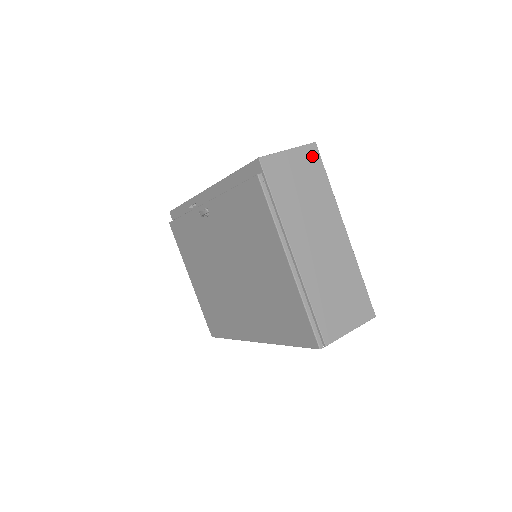
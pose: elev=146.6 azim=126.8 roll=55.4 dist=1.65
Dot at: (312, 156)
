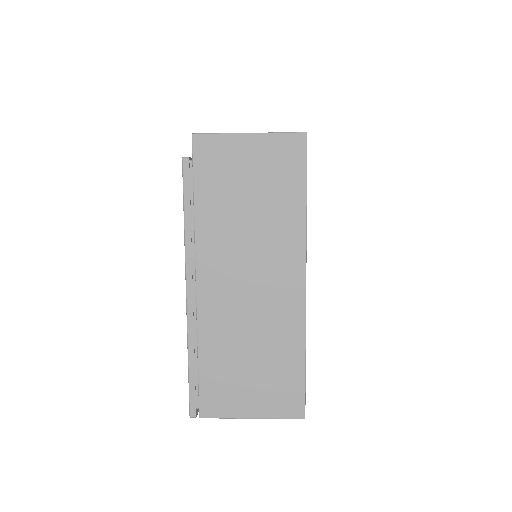
Dot at: (290, 153)
